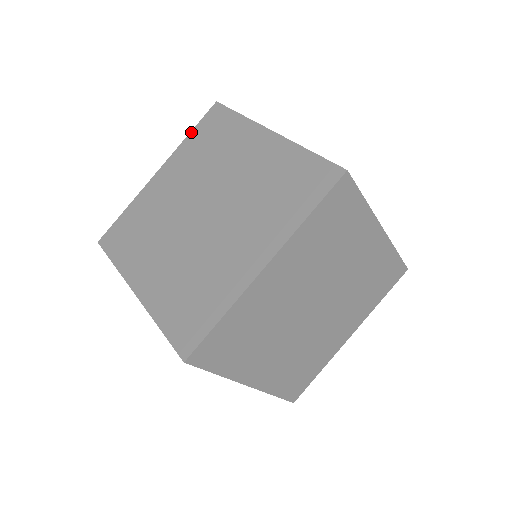
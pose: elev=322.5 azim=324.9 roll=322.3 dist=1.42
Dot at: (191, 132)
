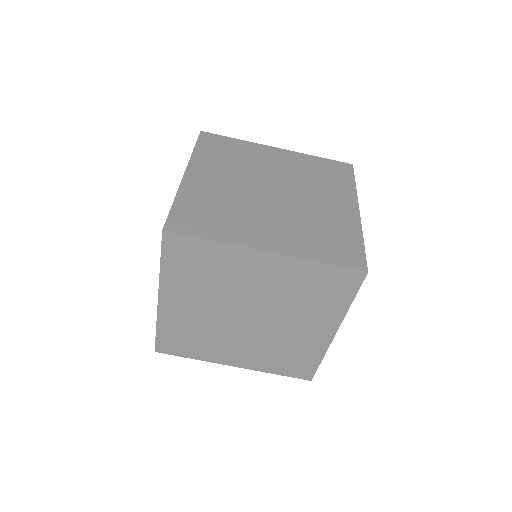
Dot at: (321, 157)
